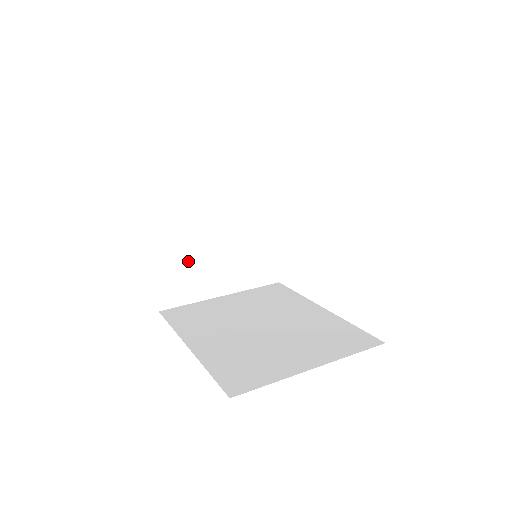
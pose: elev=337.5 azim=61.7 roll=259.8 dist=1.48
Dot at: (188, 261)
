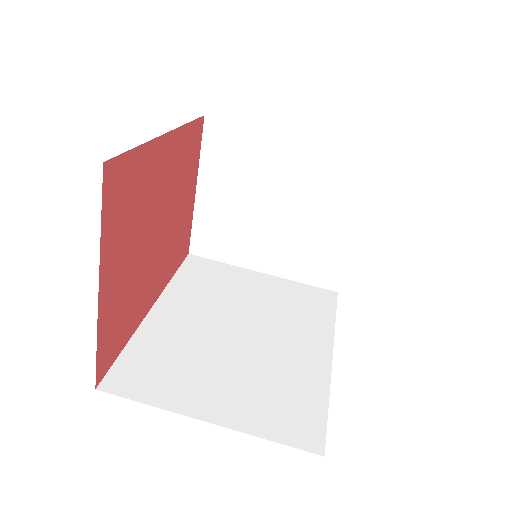
Dot at: (234, 219)
